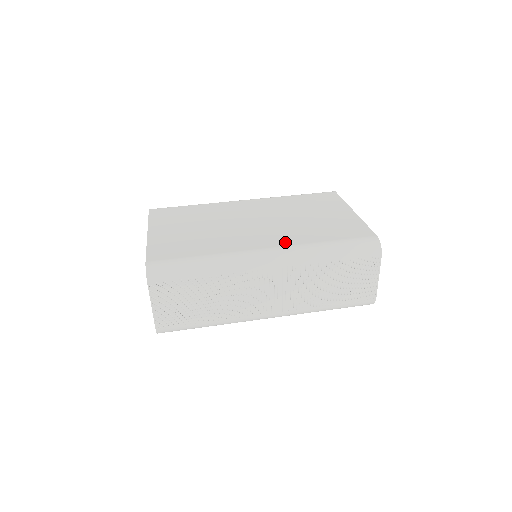
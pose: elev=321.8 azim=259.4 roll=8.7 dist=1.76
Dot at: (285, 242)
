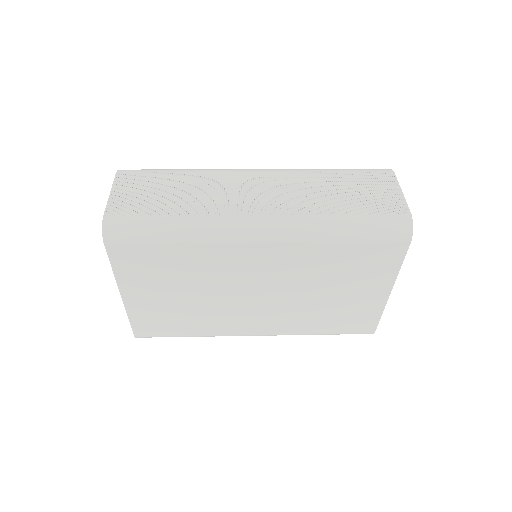
Dot at: occluded
